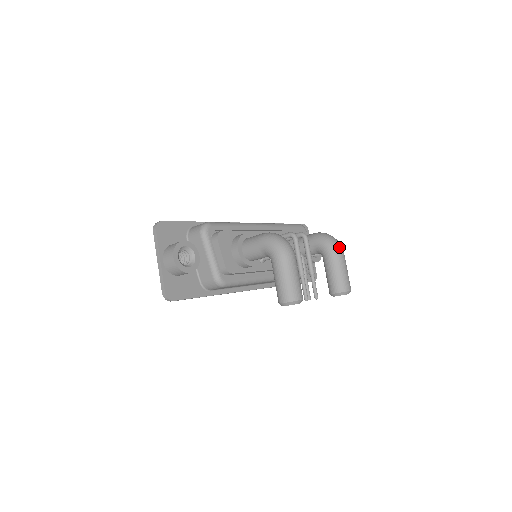
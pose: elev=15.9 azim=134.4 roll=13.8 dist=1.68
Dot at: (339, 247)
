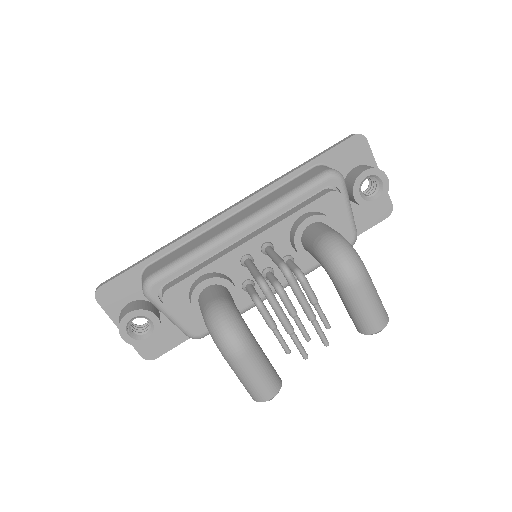
Dot at: (350, 276)
